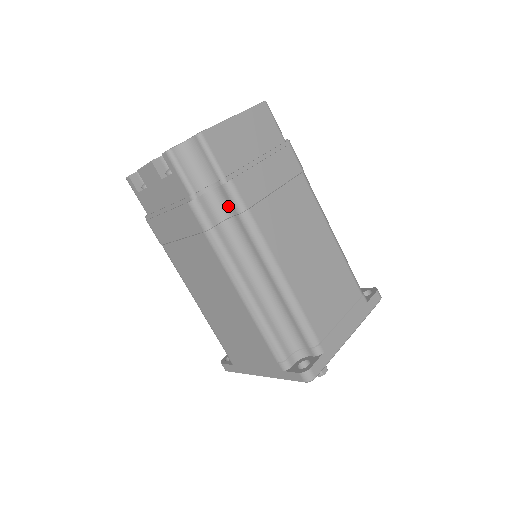
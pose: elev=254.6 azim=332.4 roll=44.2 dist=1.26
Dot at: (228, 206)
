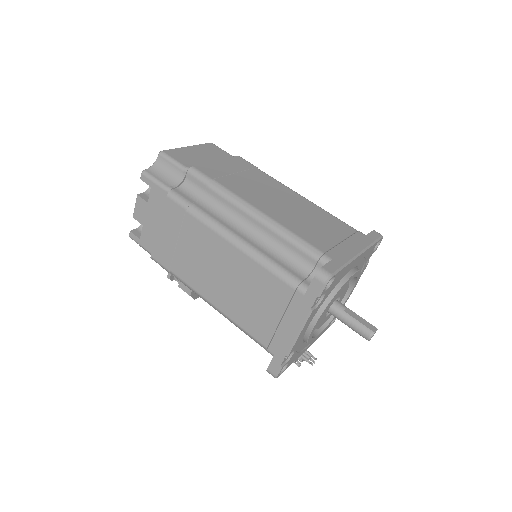
Dot at: (198, 187)
